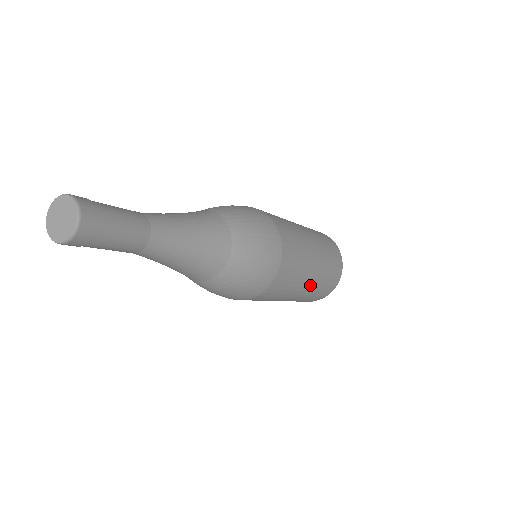
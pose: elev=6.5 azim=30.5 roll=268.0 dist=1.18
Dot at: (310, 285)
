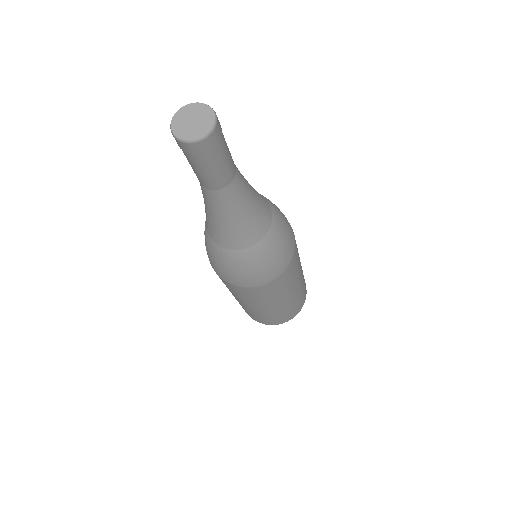
Dot at: (282, 305)
